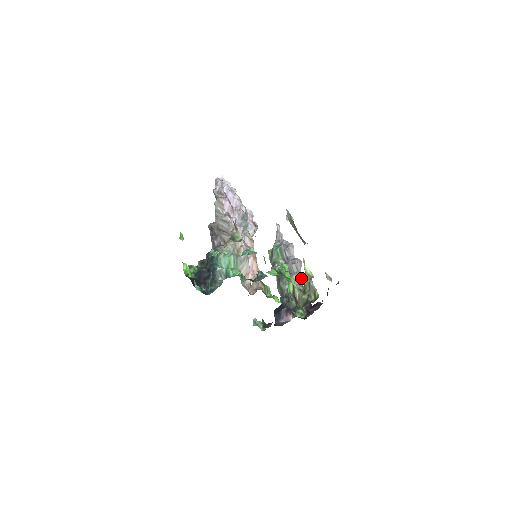
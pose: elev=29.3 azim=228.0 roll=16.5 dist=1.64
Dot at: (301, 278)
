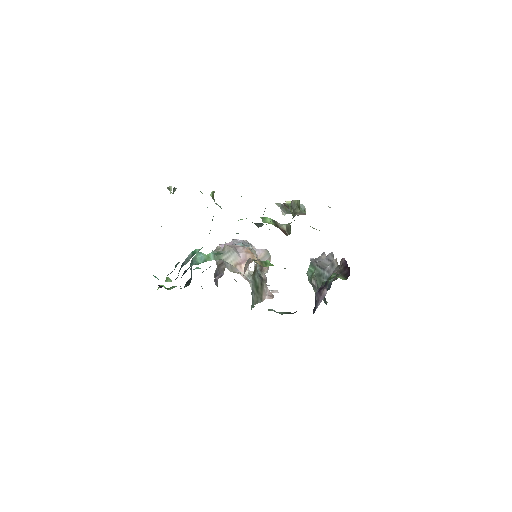
Dot at: (335, 262)
